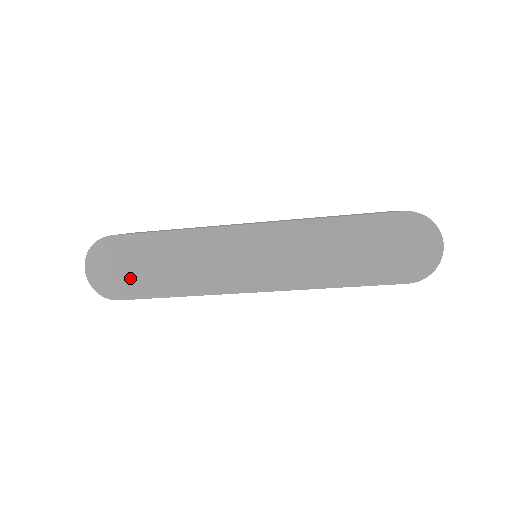
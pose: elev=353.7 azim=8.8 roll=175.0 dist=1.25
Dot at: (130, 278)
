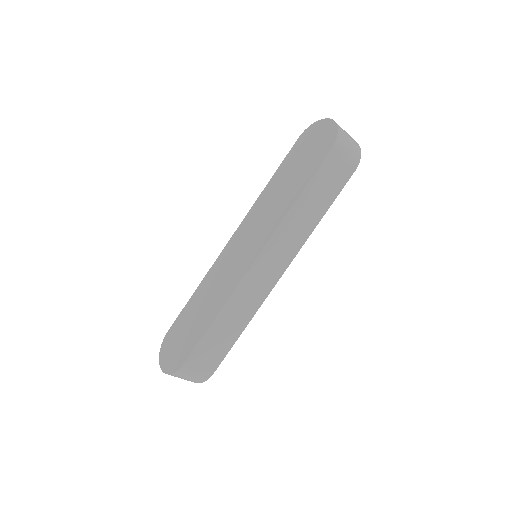
Dot at: (185, 342)
